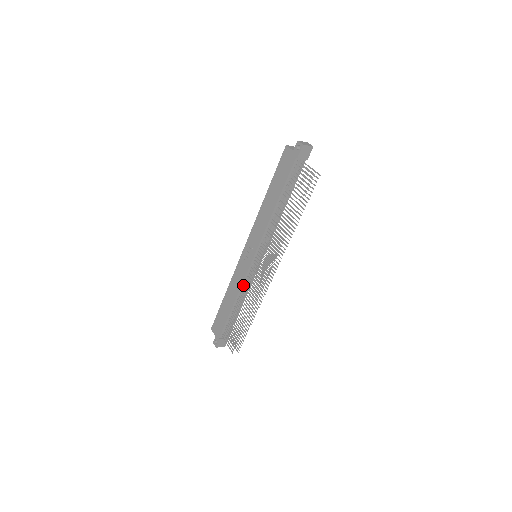
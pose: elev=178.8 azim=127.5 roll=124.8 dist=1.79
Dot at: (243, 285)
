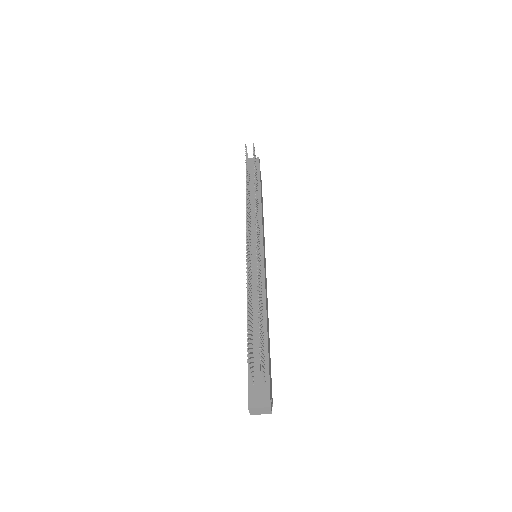
Dot at: occluded
